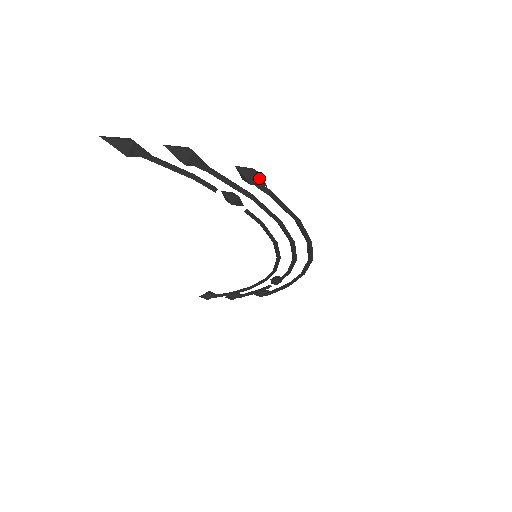
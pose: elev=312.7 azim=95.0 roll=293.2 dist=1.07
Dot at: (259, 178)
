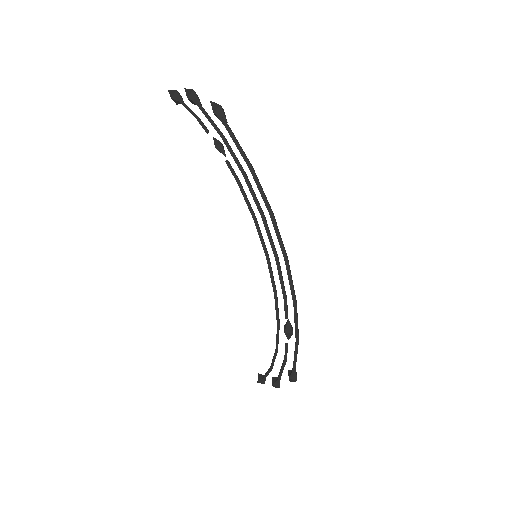
Dot at: (220, 110)
